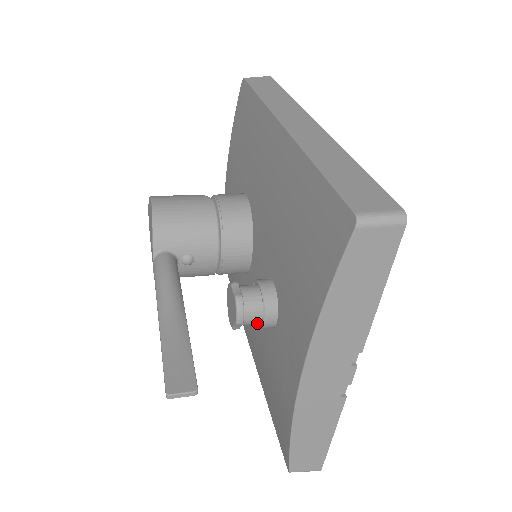
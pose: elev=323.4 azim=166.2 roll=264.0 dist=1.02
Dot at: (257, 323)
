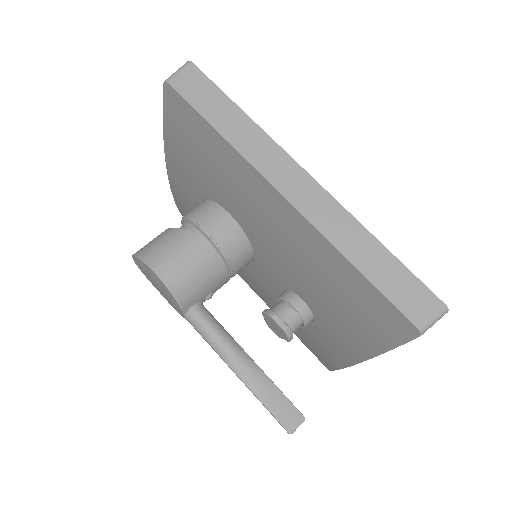
Dot at: occluded
